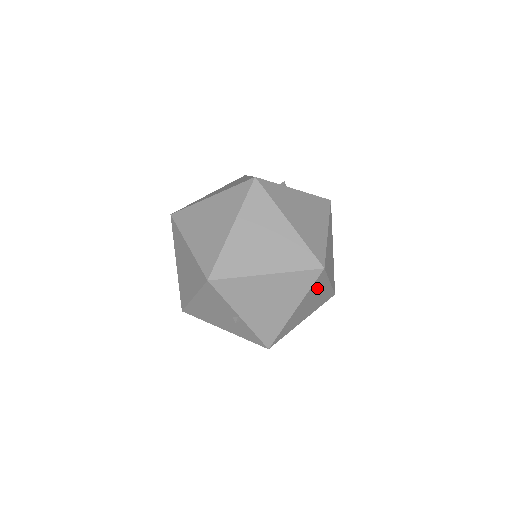
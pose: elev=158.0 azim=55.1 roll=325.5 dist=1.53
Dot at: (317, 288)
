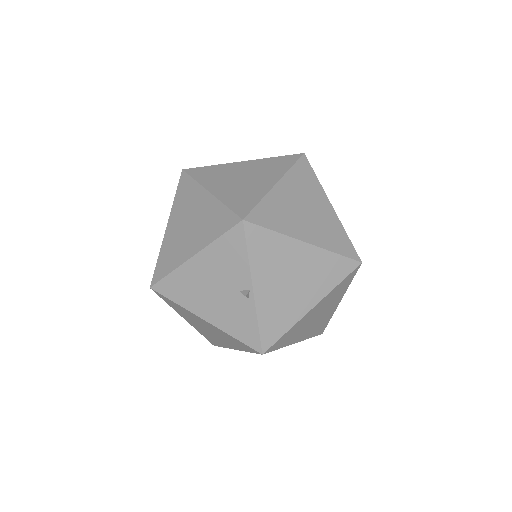
Dot at: (337, 293)
